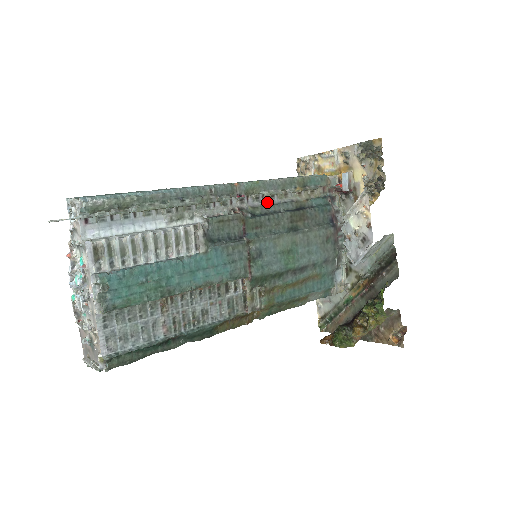
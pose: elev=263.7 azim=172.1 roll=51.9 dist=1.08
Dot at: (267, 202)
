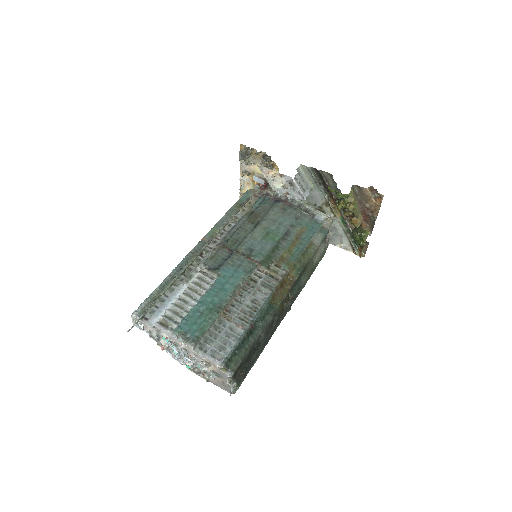
Dot at: (230, 230)
